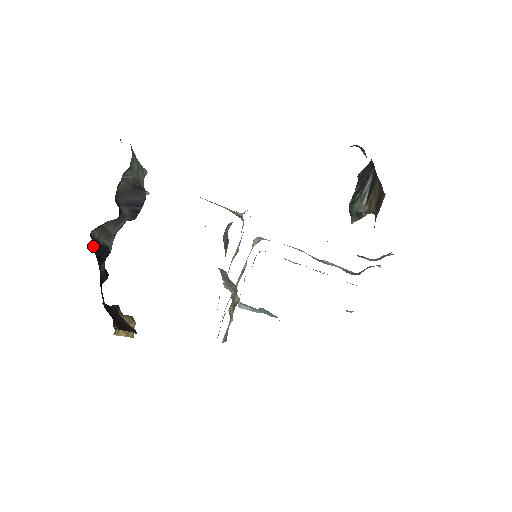
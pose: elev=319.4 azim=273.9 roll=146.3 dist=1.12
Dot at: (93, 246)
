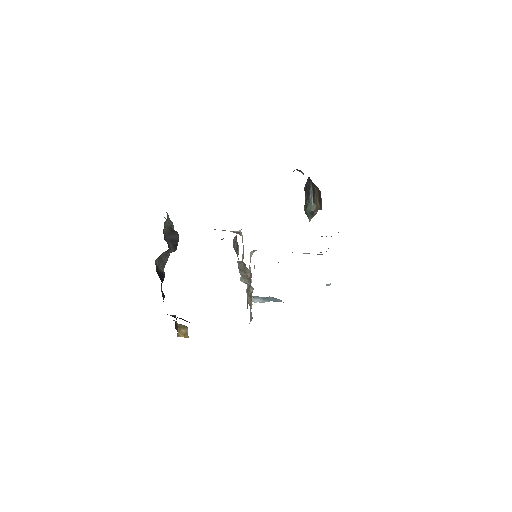
Dot at: occluded
